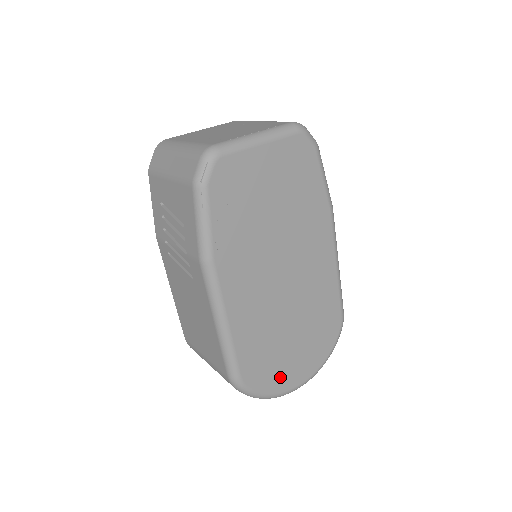
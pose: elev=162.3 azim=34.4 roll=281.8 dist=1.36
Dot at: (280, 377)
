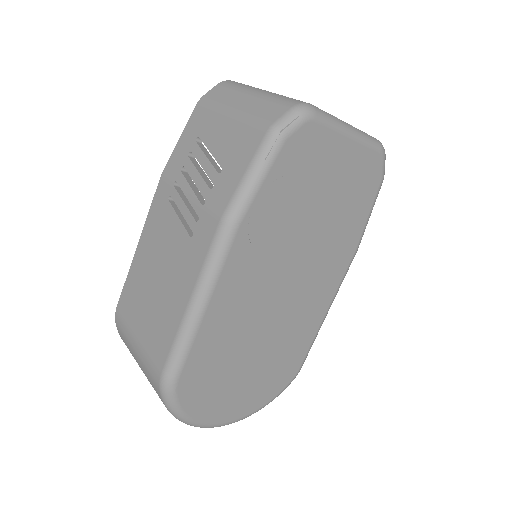
Dot at: (212, 403)
